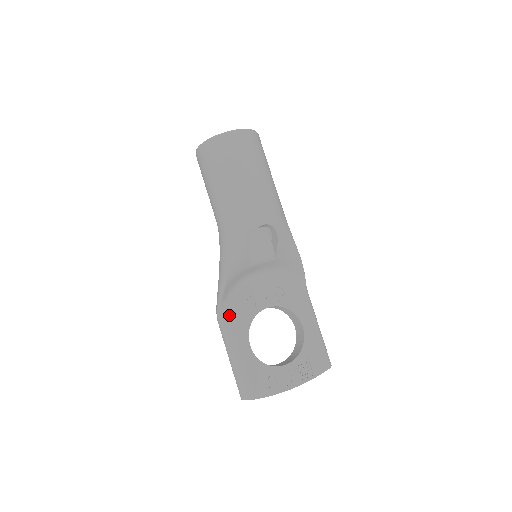
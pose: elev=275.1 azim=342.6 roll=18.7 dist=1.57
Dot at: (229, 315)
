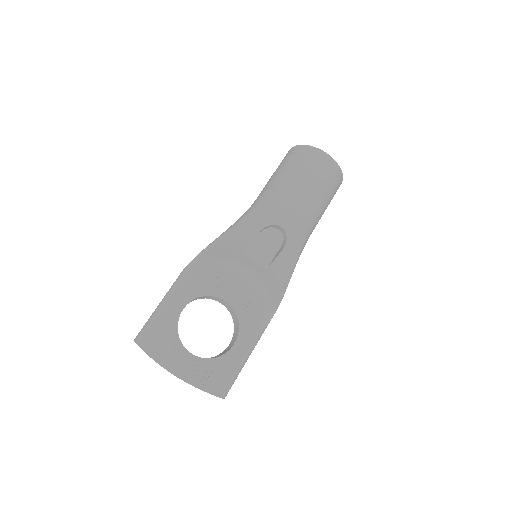
Dot at: (193, 273)
